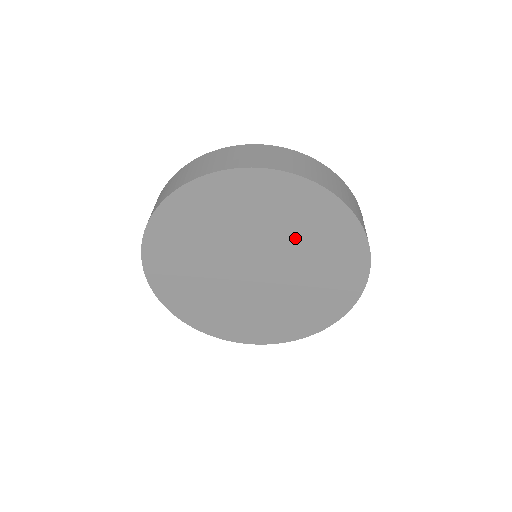
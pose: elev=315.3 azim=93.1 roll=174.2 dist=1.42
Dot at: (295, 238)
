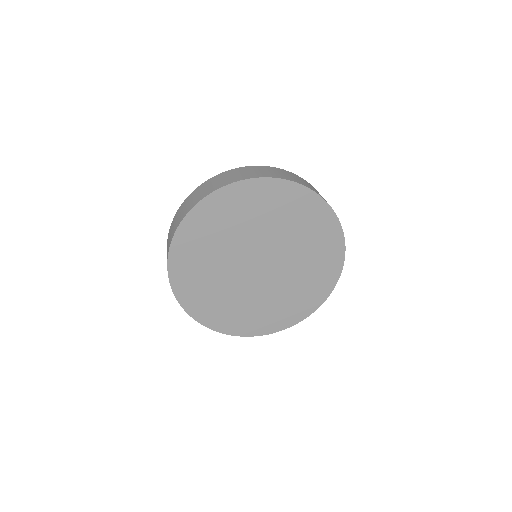
Dot at: (291, 234)
